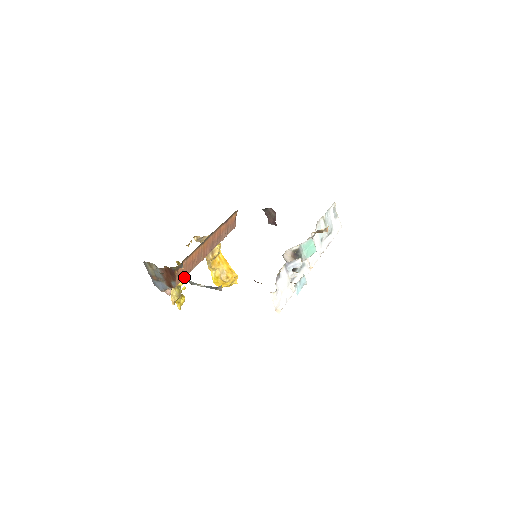
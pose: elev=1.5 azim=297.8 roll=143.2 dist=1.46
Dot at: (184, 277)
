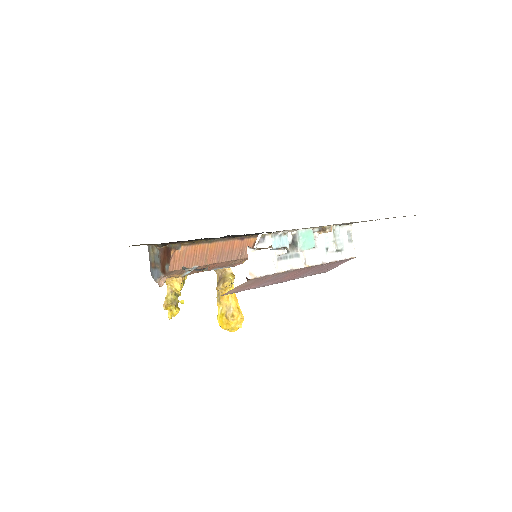
Dot at: (181, 268)
